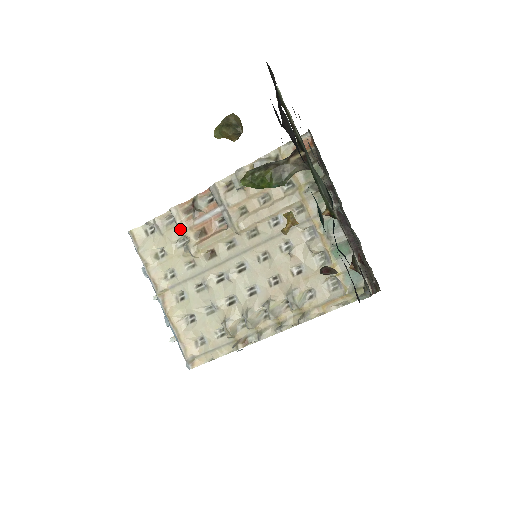
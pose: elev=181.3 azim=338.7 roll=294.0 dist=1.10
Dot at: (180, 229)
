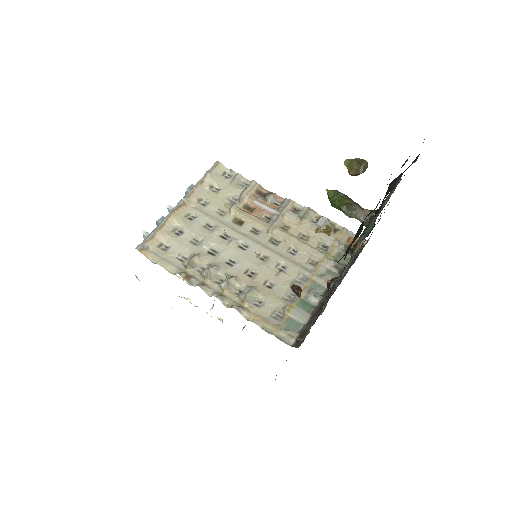
Dot at: (244, 193)
